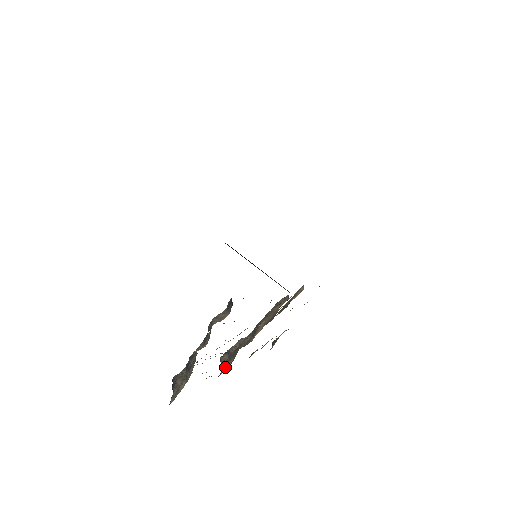
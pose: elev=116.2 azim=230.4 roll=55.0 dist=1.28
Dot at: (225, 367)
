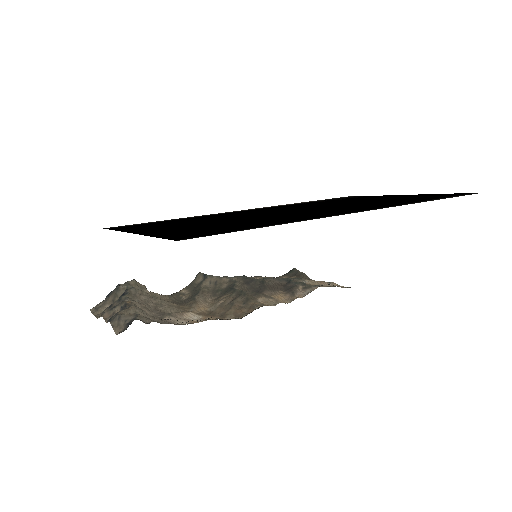
Dot at: (186, 291)
